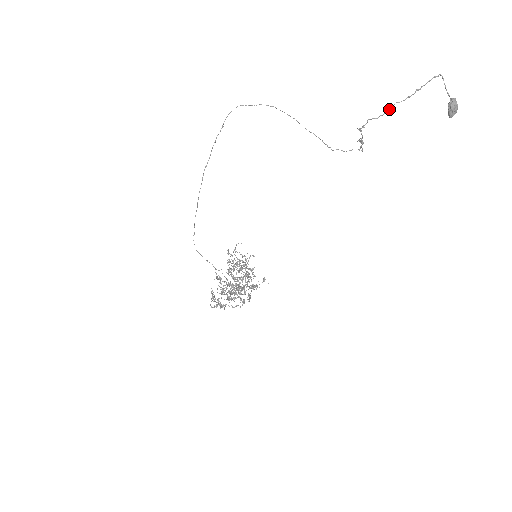
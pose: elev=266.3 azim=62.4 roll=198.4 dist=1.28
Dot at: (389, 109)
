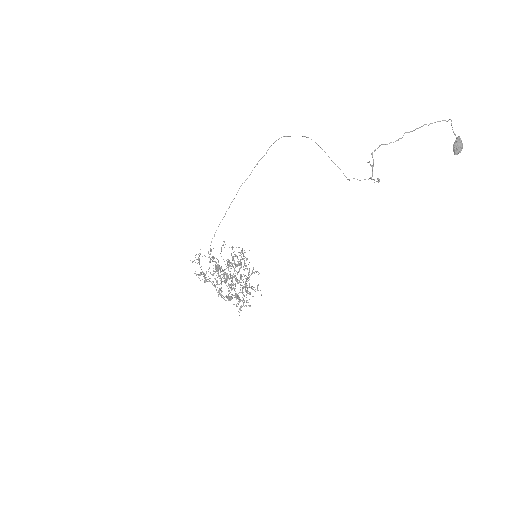
Dot at: (399, 138)
